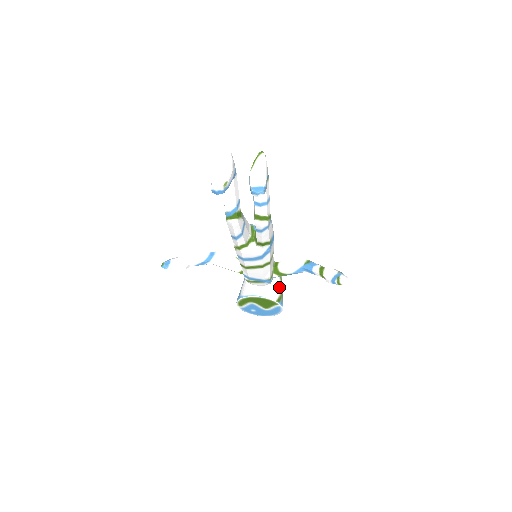
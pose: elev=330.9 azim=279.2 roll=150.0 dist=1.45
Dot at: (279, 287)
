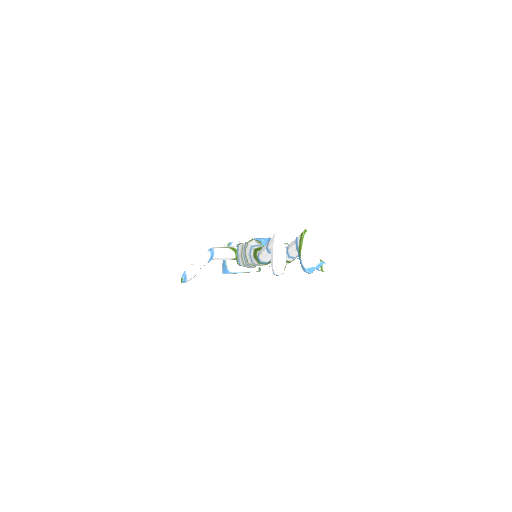
Dot at: occluded
